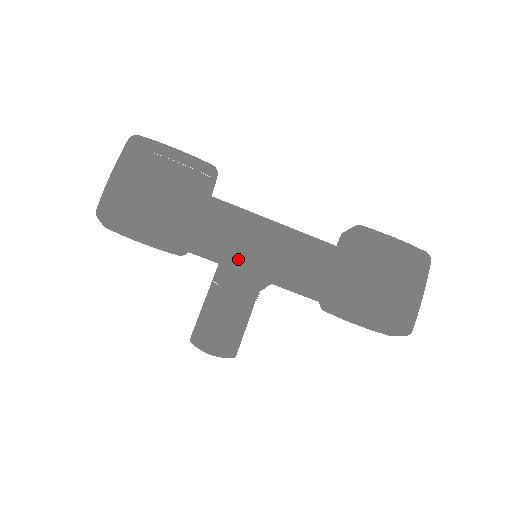
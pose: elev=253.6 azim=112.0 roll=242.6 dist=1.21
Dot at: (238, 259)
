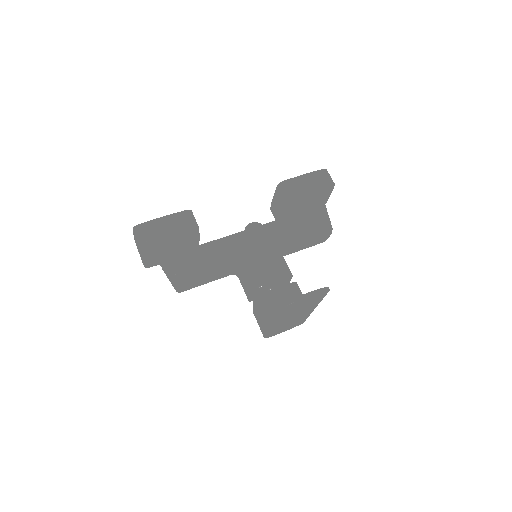
Dot at: occluded
